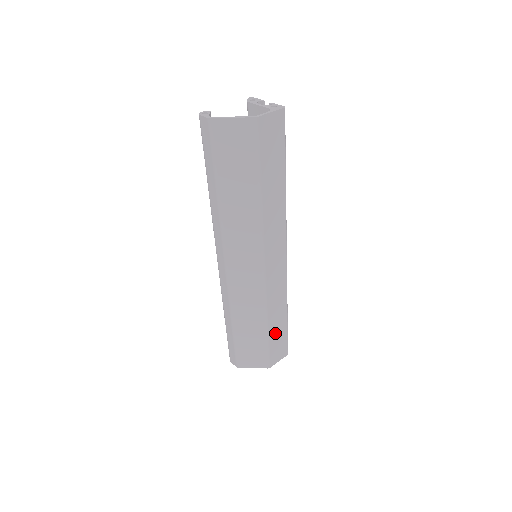
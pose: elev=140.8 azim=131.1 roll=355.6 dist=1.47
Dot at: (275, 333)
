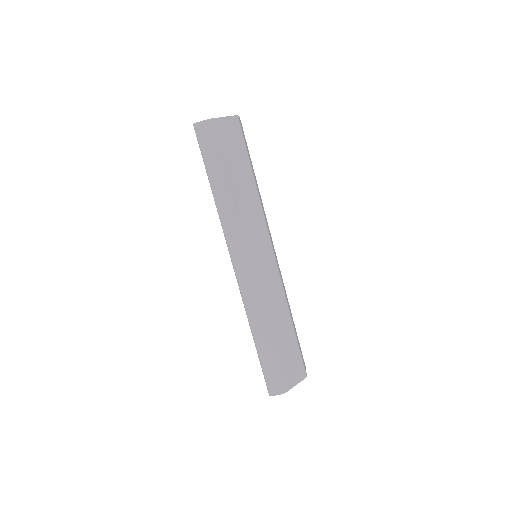
Dot at: occluded
